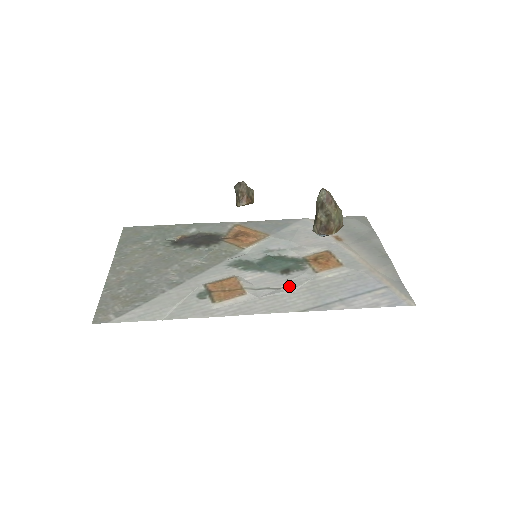
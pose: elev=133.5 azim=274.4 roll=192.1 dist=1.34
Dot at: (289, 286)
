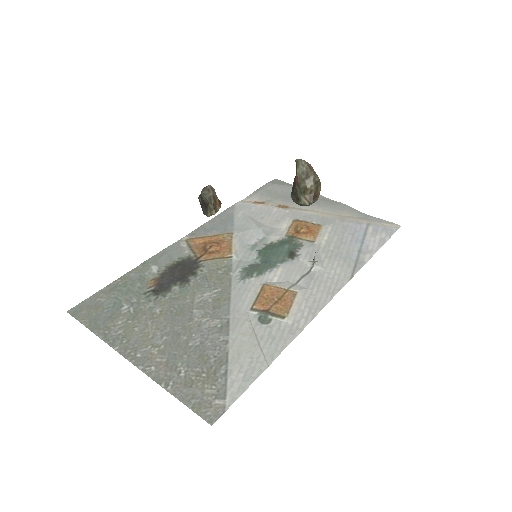
Dot at: (316, 264)
